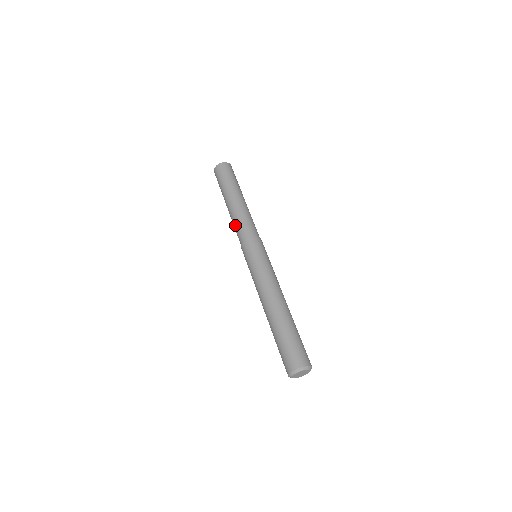
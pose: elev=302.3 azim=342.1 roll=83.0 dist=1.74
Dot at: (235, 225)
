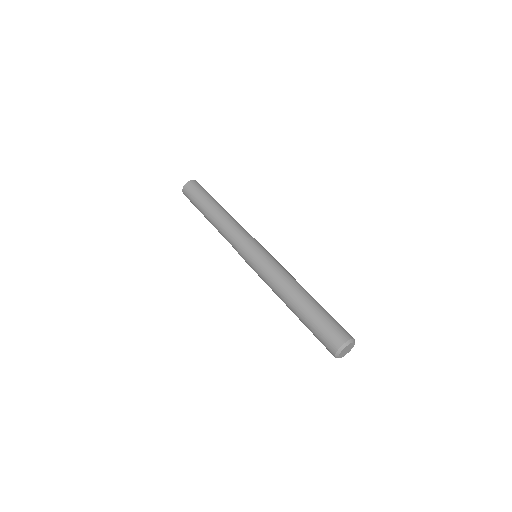
Dot at: (224, 234)
